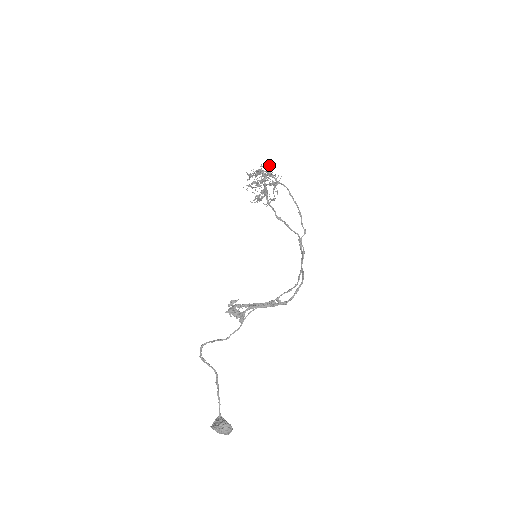
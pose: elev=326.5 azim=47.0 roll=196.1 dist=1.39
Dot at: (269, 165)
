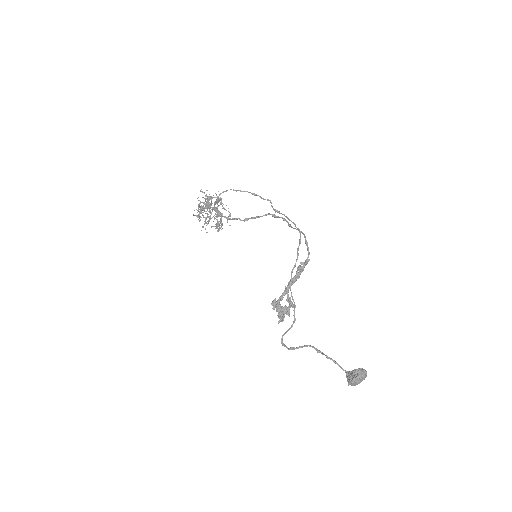
Dot at: occluded
